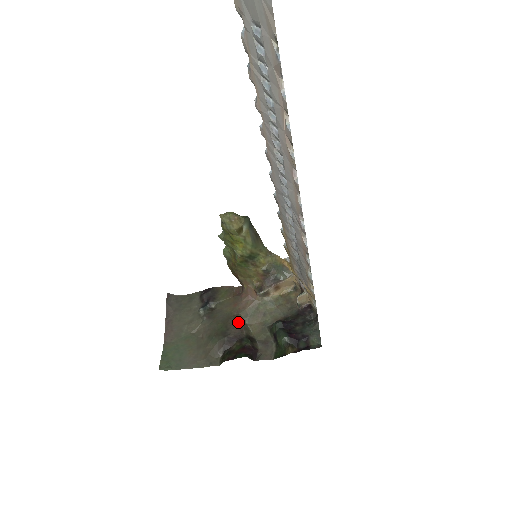
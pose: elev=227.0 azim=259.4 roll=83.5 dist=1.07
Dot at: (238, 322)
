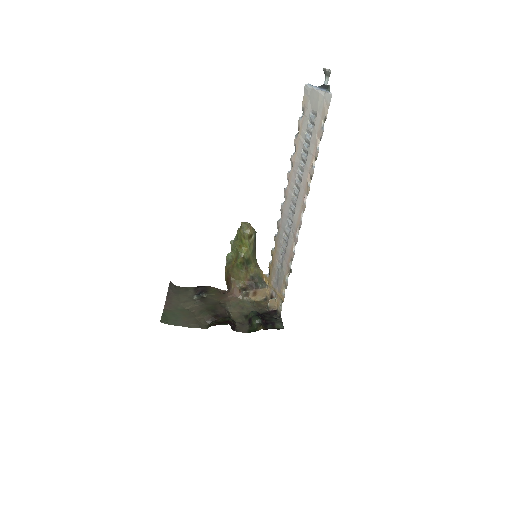
Dot at: (224, 307)
